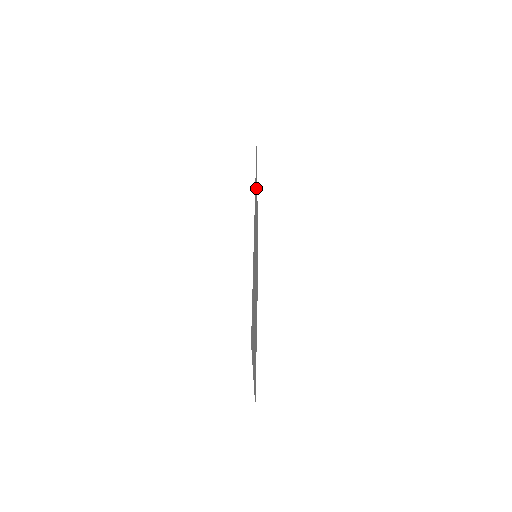
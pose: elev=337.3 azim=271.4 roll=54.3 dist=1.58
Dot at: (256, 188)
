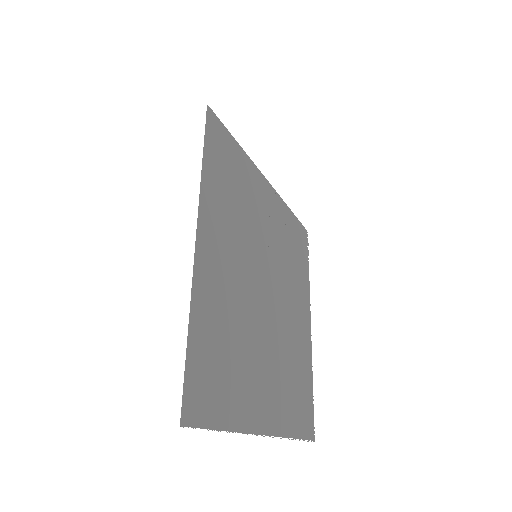
Dot at: (232, 165)
